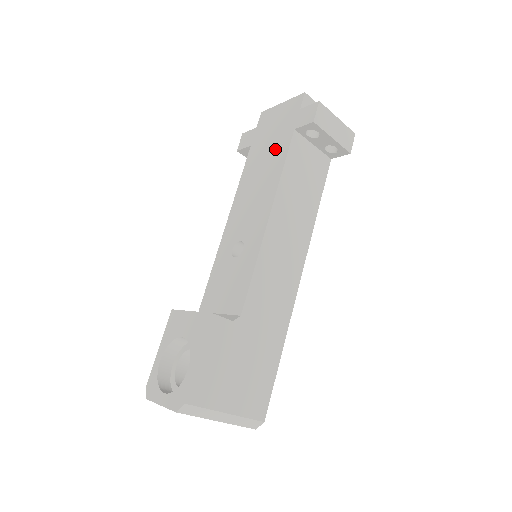
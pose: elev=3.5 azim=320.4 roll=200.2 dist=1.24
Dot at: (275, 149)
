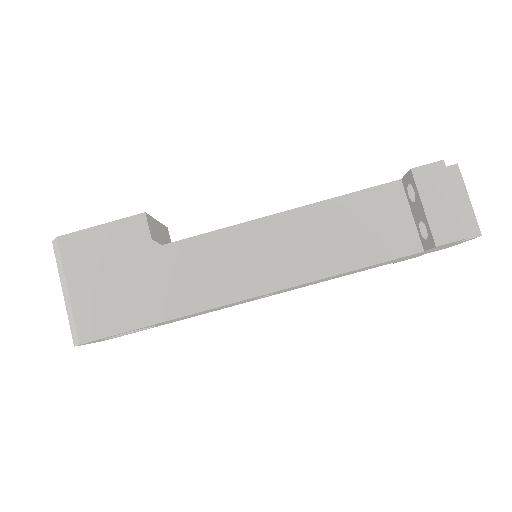
Dot at: occluded
